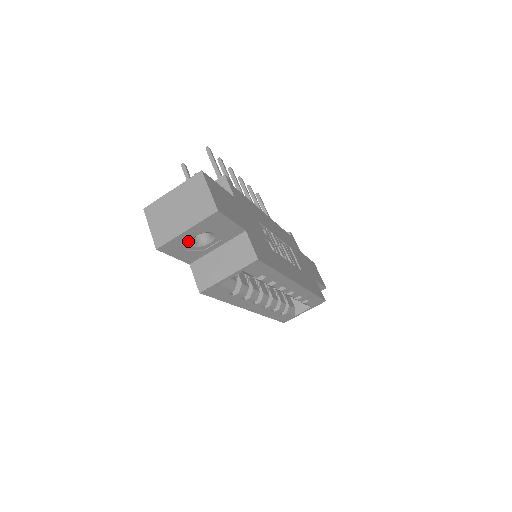
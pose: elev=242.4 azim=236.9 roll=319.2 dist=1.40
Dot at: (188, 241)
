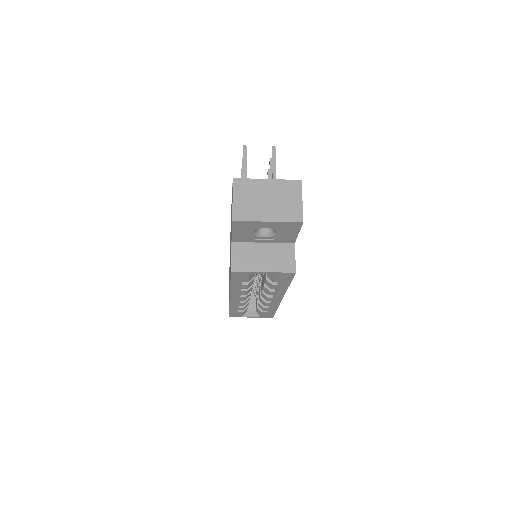
Dot at: (256, 228)
